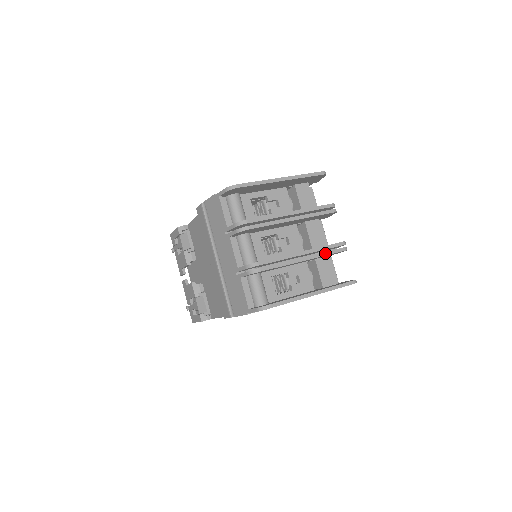
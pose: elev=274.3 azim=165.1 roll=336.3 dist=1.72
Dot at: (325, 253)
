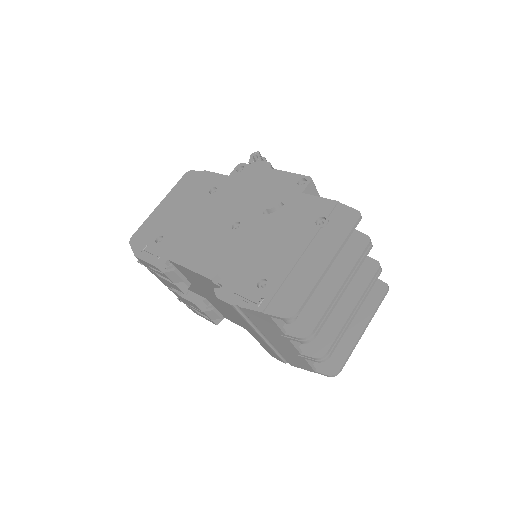
Dot at: (369, 291)
